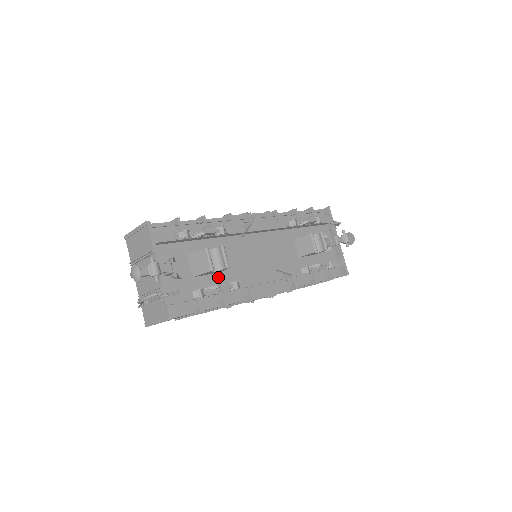
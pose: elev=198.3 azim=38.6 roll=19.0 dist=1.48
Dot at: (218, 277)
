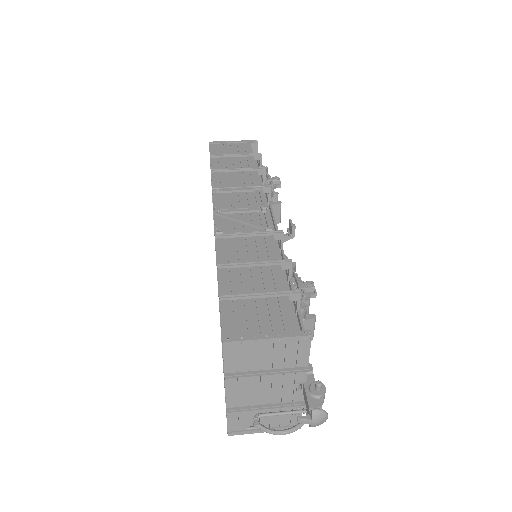
Dot at: occluded
